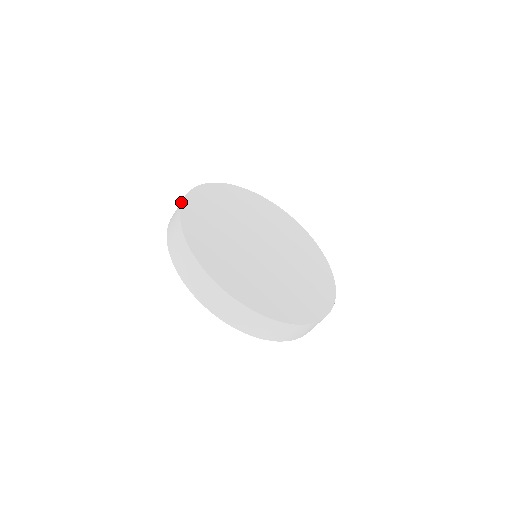
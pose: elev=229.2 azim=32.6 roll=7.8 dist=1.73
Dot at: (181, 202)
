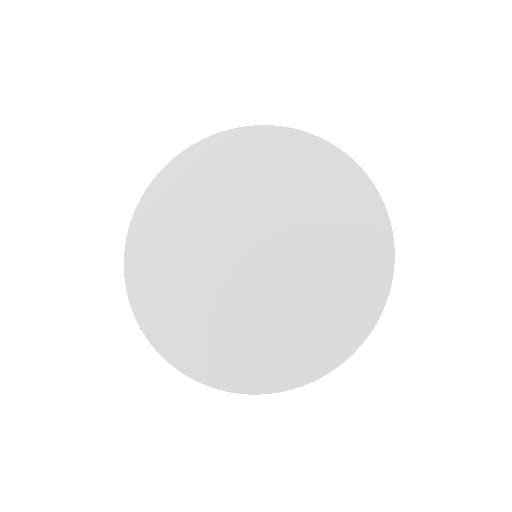
Dot at: (150, 185)
